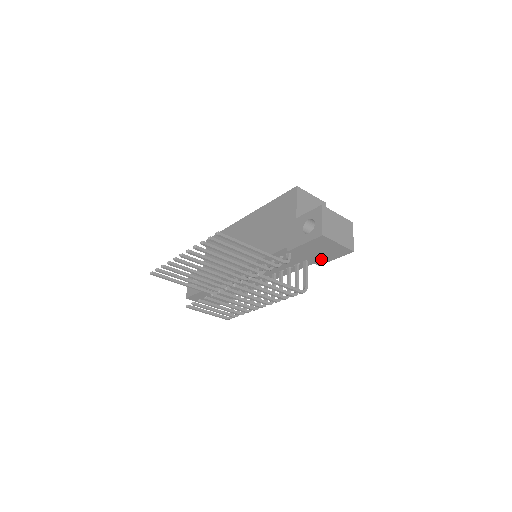
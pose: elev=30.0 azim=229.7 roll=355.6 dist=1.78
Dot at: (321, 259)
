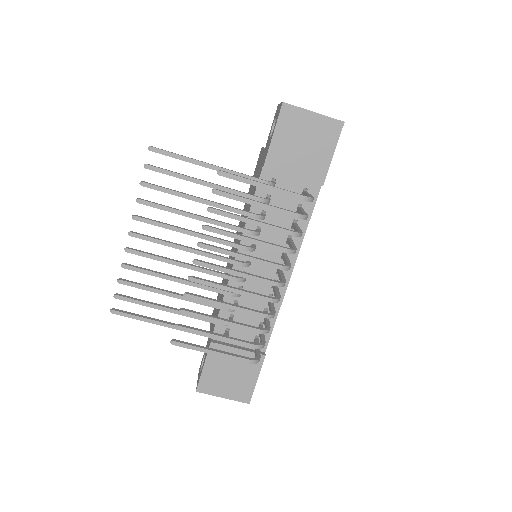
Dot at: (316, 166)
